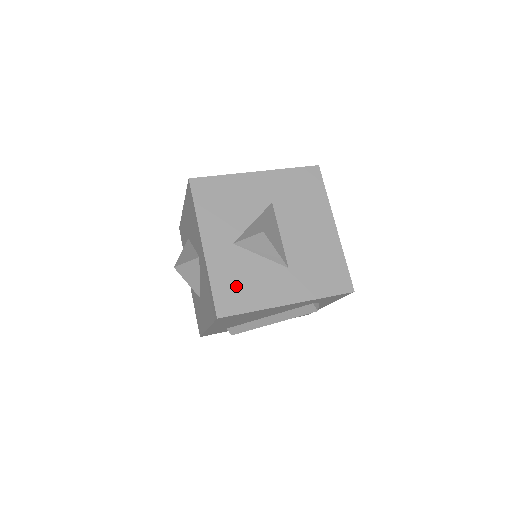
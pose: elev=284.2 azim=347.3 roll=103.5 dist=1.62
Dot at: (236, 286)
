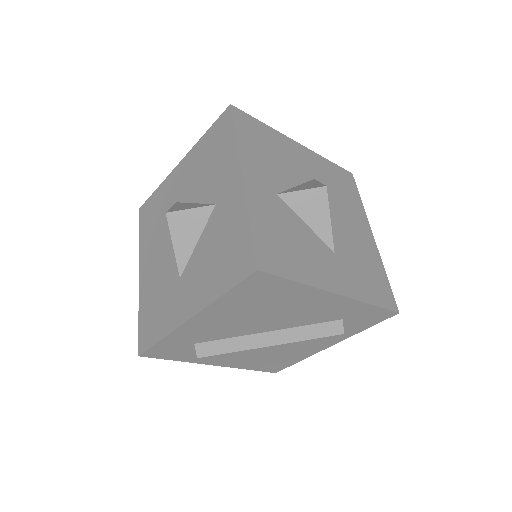
Dot at: (280, 242)
